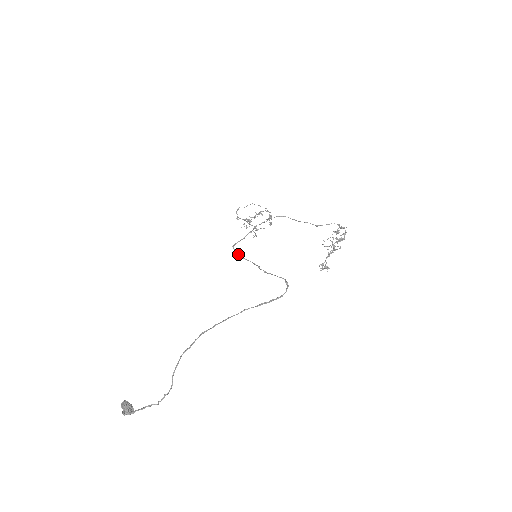
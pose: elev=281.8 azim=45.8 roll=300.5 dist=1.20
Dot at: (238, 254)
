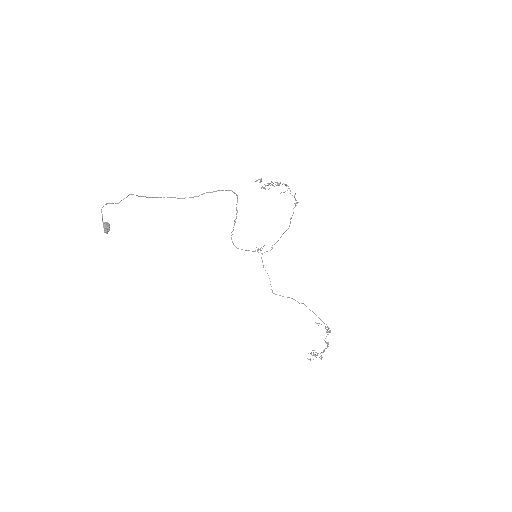
Dot at: occluded
